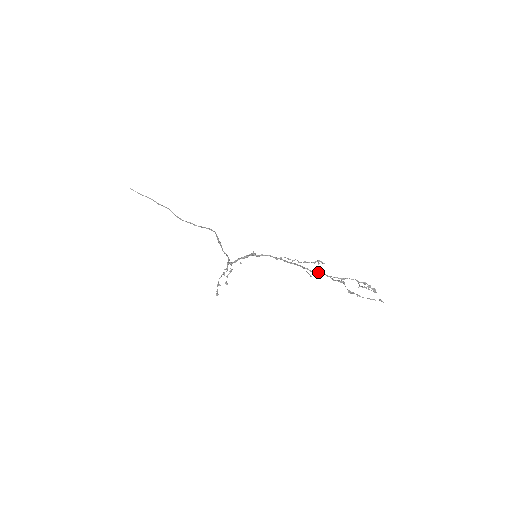
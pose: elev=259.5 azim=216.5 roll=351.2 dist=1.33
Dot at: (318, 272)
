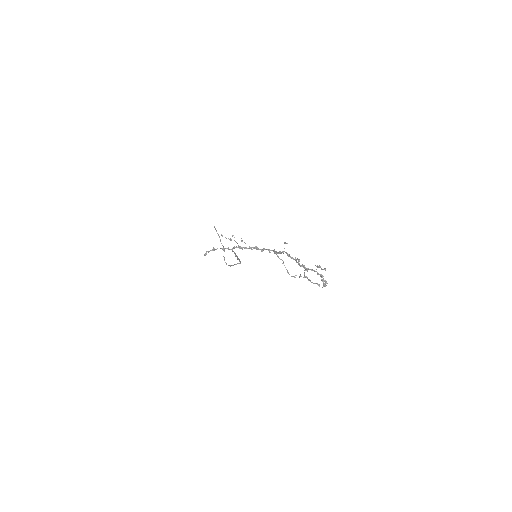
Dot at: (292, 257)
